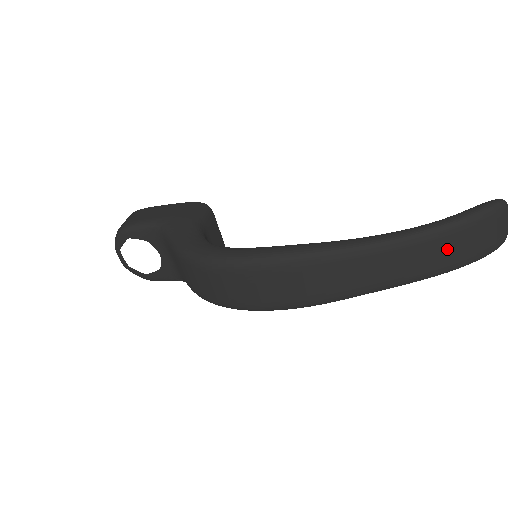
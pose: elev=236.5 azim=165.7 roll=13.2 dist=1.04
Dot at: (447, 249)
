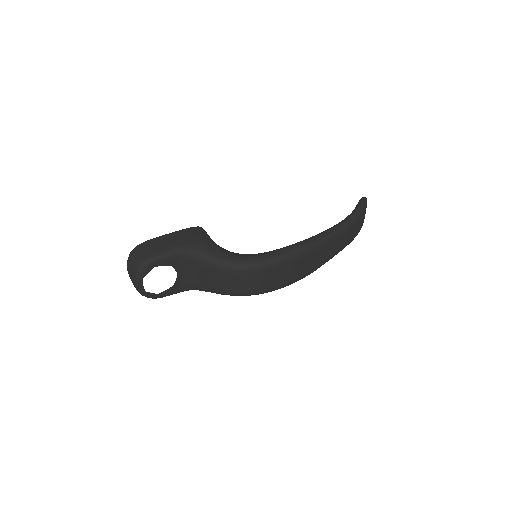
Dot at: (356, 228)
